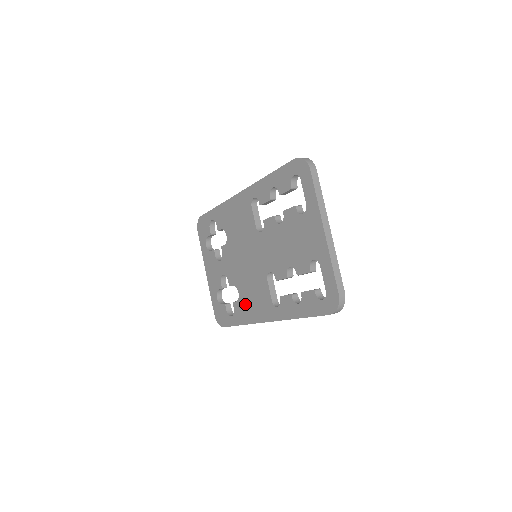
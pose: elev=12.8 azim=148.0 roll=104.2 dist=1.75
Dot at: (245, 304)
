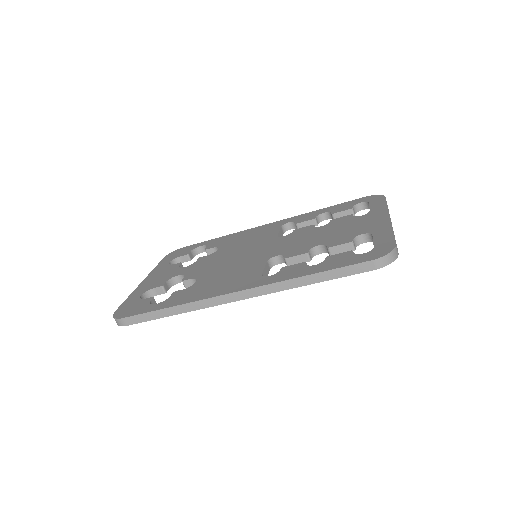
Dot at: (201, 287)
